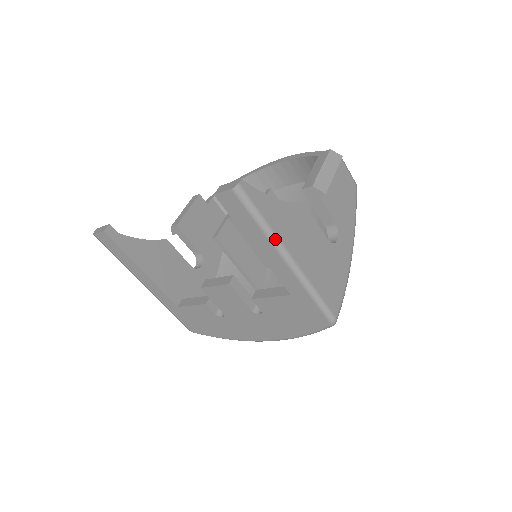
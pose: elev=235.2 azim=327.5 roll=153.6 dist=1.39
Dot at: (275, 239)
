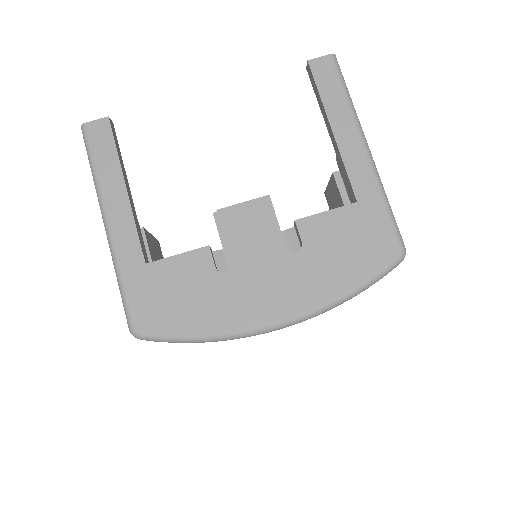
Dot at: occluded
